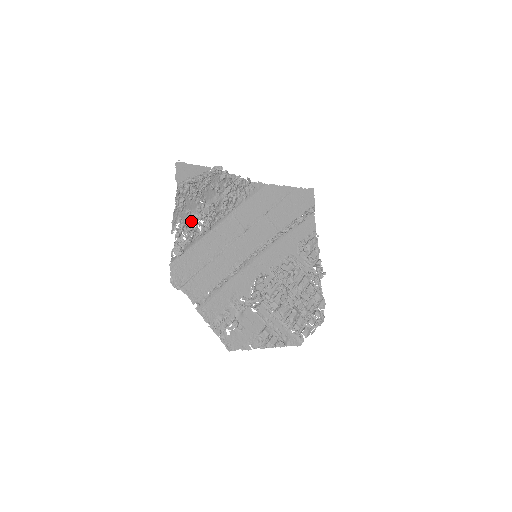
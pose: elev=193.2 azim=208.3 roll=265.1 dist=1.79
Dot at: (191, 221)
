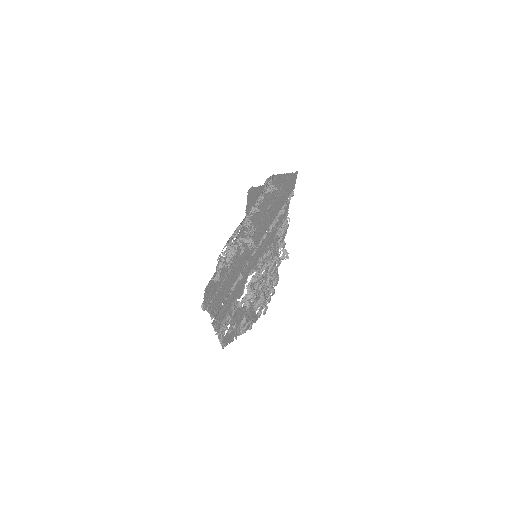
Dot at: (230, 240)
